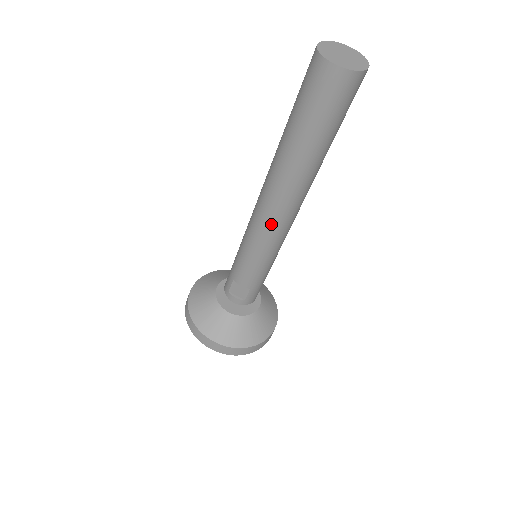
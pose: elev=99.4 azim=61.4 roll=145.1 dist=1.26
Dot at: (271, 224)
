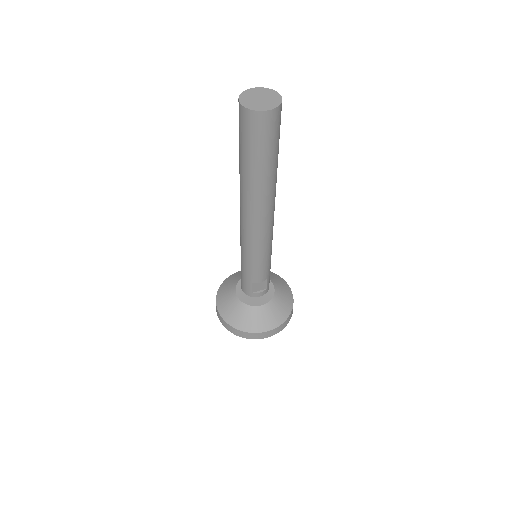
Dot at: (265, 230)
